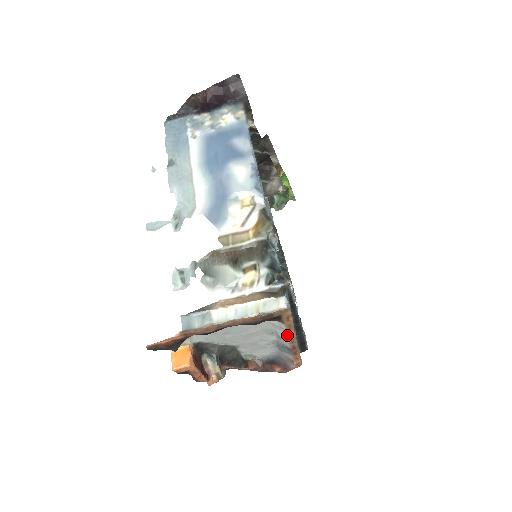
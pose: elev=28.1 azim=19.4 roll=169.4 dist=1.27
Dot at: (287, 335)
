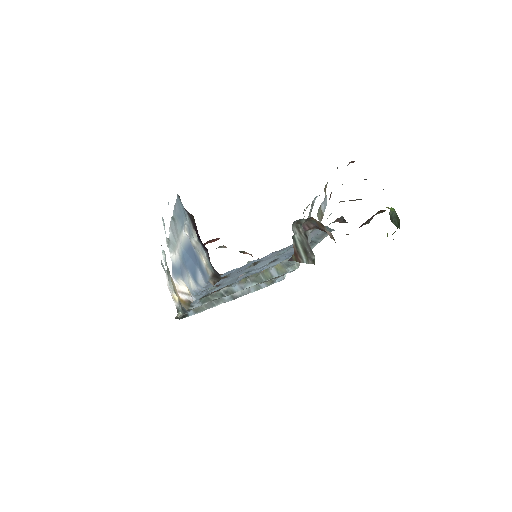
Dot at: occluded
